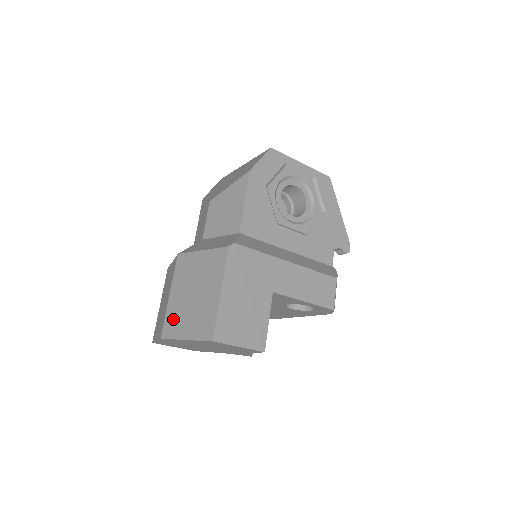
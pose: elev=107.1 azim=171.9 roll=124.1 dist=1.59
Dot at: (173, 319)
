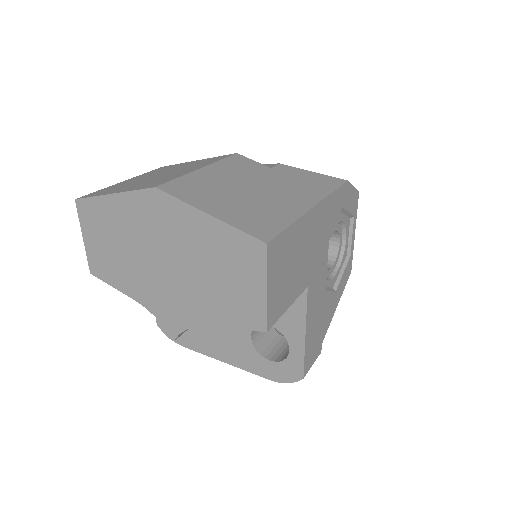
Dot at: (196, 187)
